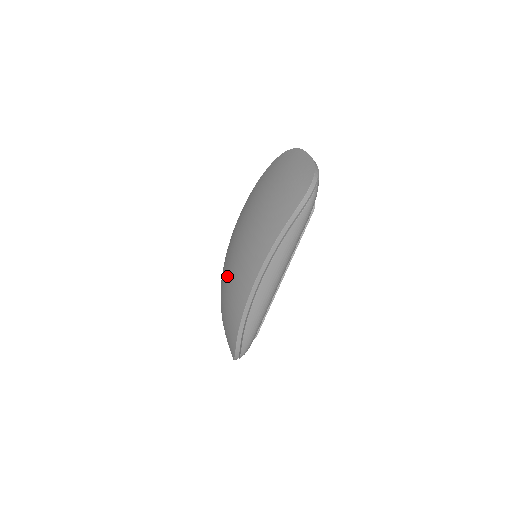
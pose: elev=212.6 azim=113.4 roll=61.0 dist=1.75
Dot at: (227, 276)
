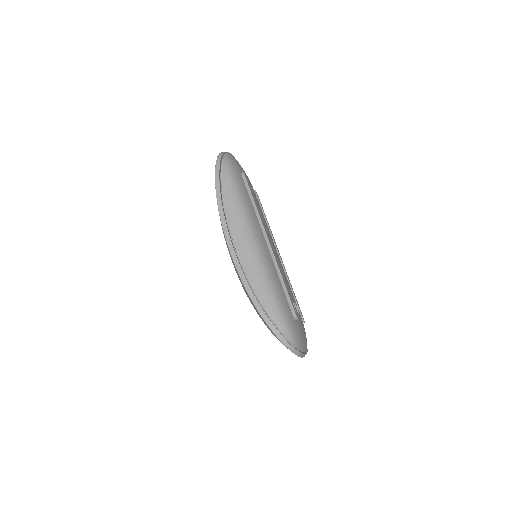
Dot at: occluded
